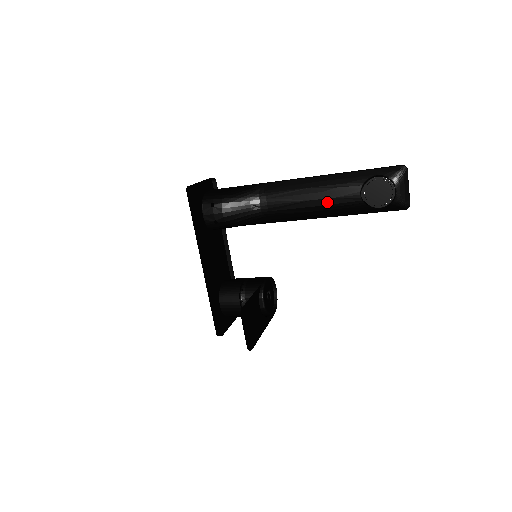
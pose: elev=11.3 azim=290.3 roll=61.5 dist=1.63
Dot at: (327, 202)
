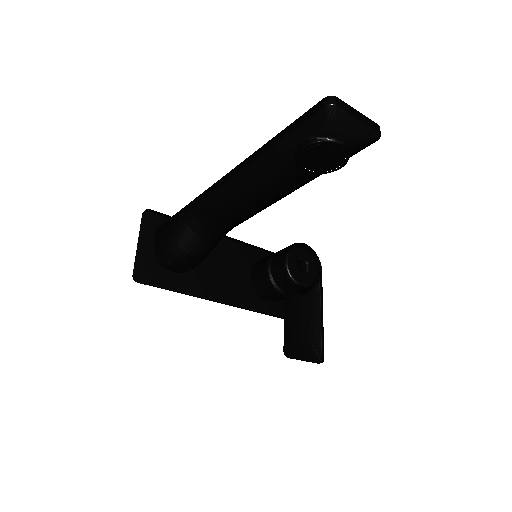
Dot at: (272, 195)
